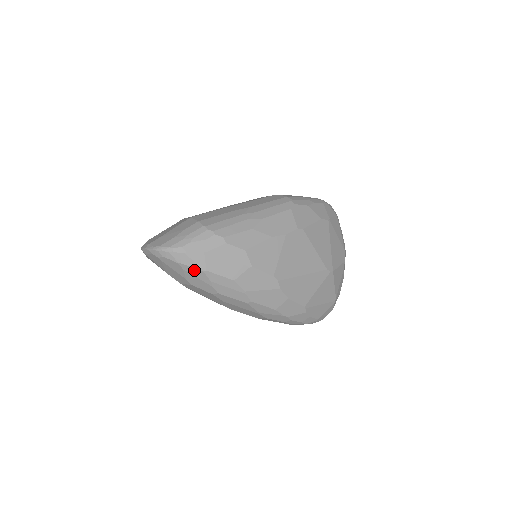
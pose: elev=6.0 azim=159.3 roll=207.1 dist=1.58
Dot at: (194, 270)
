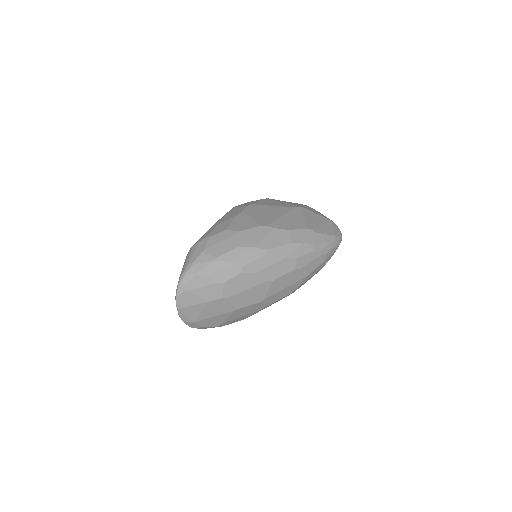
Dot at: (210, 267)
